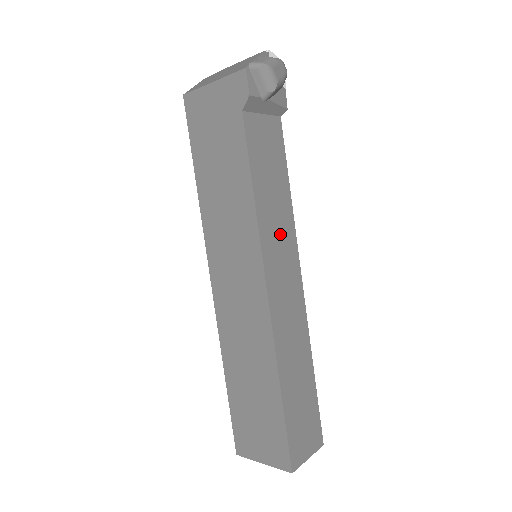
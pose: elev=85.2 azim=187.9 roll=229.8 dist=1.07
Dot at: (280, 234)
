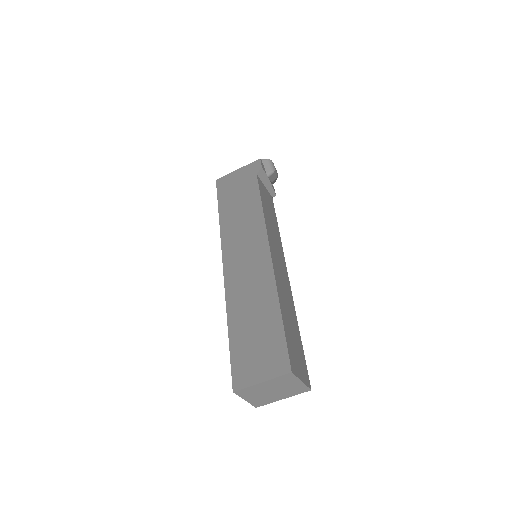
Dot at: (275, 238)
